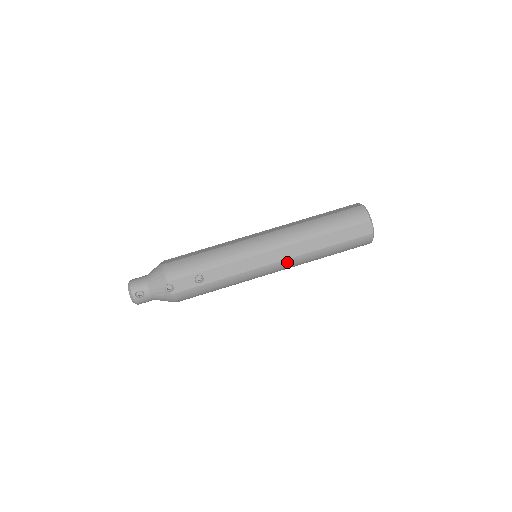
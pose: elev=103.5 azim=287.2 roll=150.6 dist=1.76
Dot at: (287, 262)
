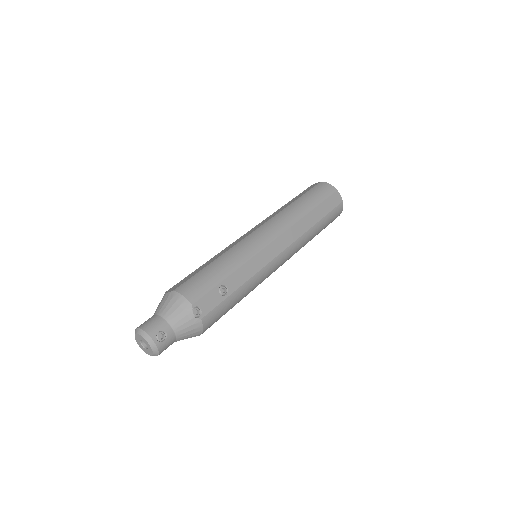
Dot at: (292, 247)
